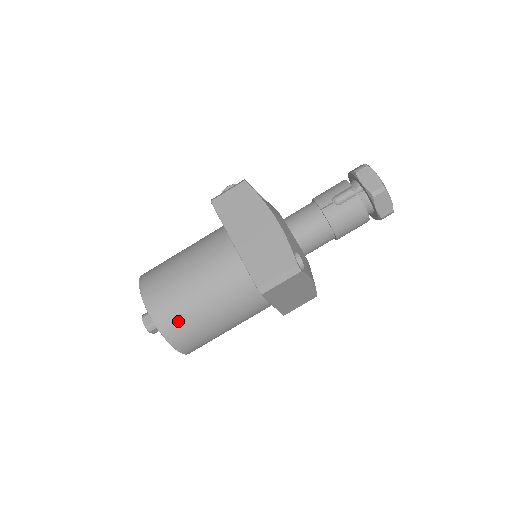
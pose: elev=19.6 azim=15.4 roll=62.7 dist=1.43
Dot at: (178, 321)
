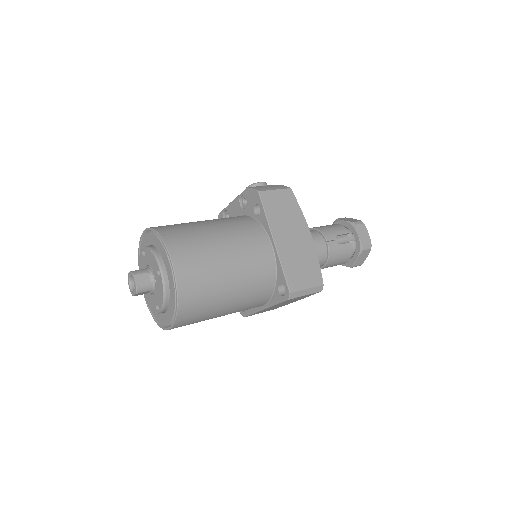
Dot at: (199, 296)
